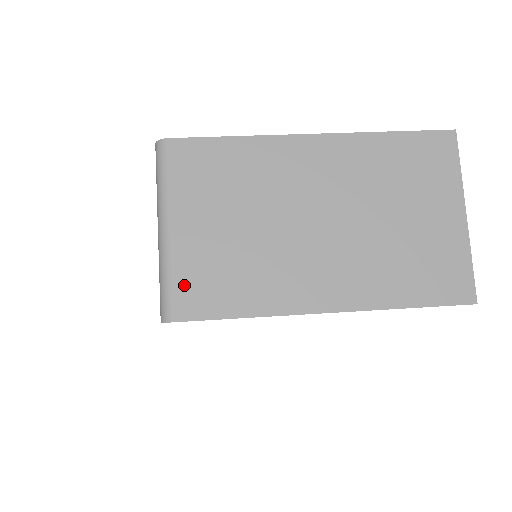
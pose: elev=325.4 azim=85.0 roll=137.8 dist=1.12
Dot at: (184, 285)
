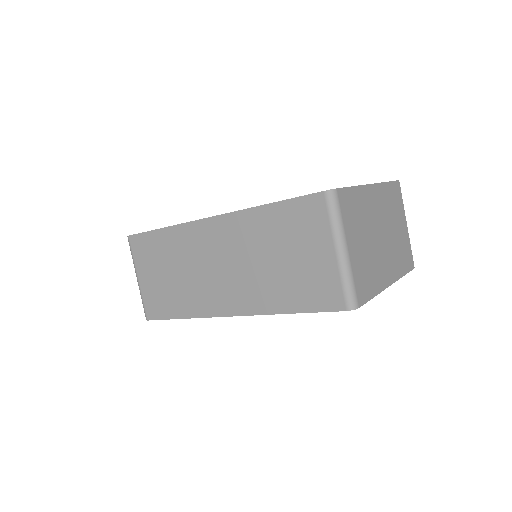
Dot at: (358, 284)
